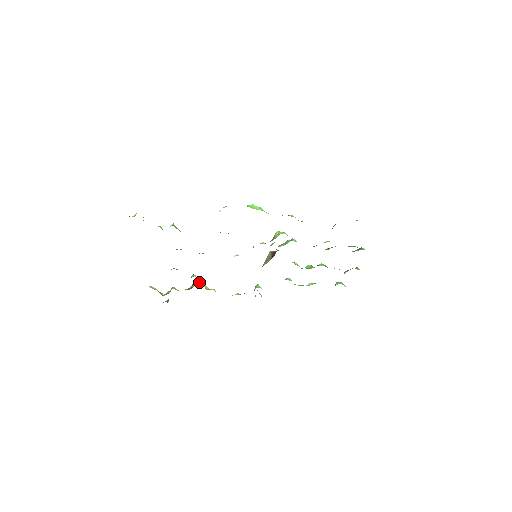
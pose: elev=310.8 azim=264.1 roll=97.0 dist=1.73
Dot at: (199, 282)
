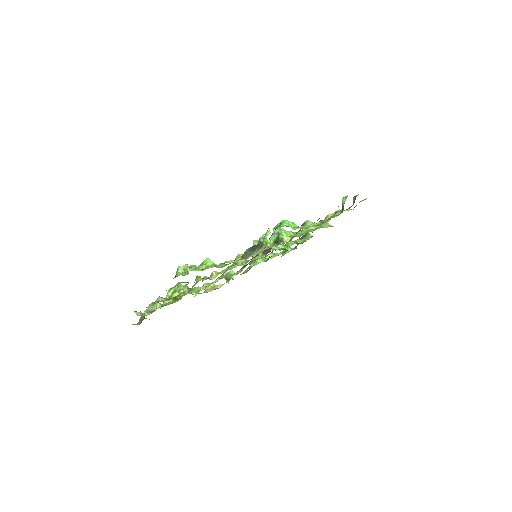
Dot at: occluded
